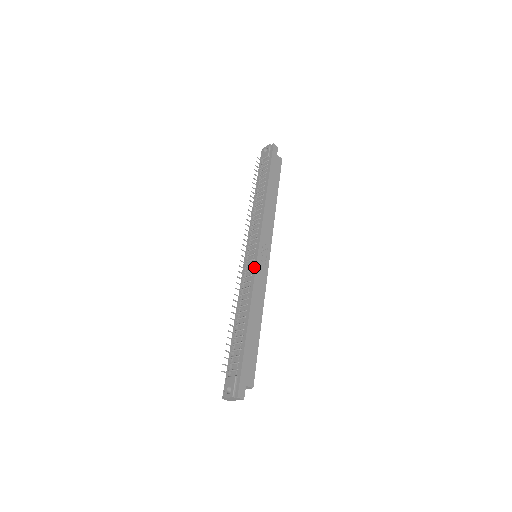
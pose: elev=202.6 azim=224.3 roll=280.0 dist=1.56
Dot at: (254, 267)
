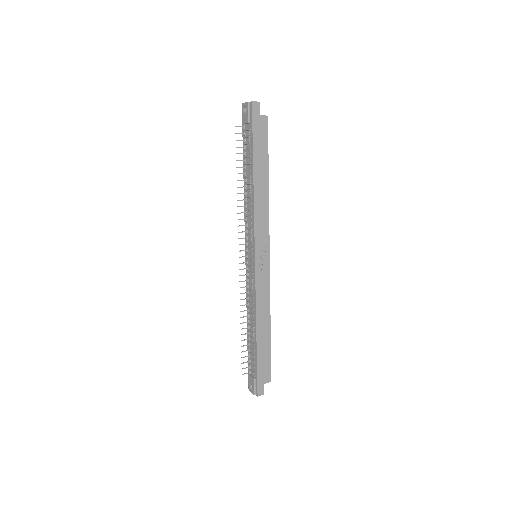
Dot at: (254, 277)
